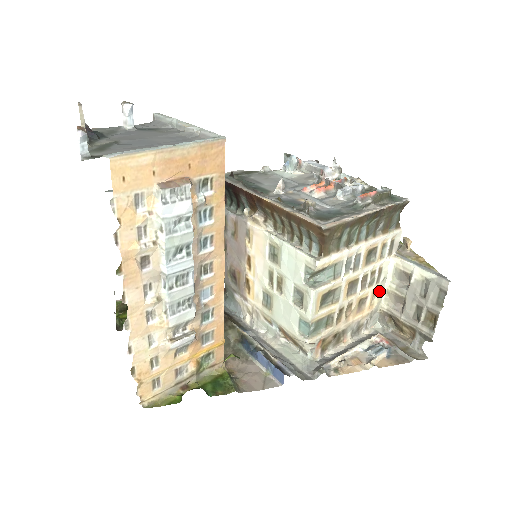
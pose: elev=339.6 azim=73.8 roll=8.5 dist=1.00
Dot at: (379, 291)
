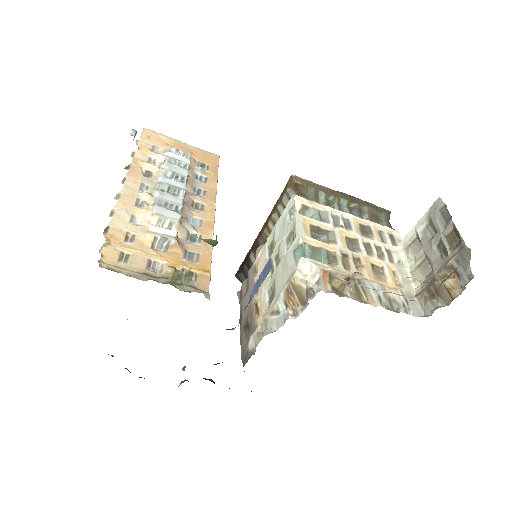
Dot at: (400, 273)
